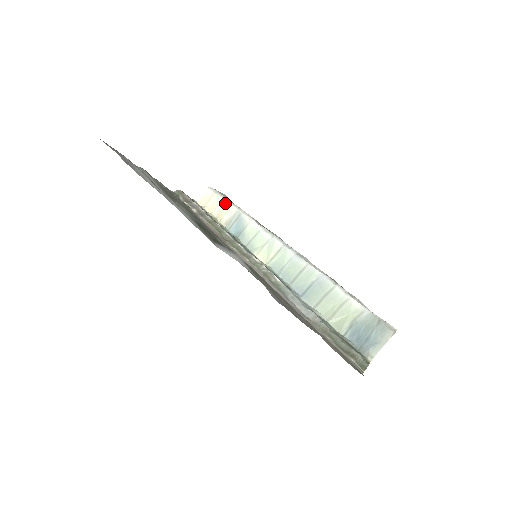
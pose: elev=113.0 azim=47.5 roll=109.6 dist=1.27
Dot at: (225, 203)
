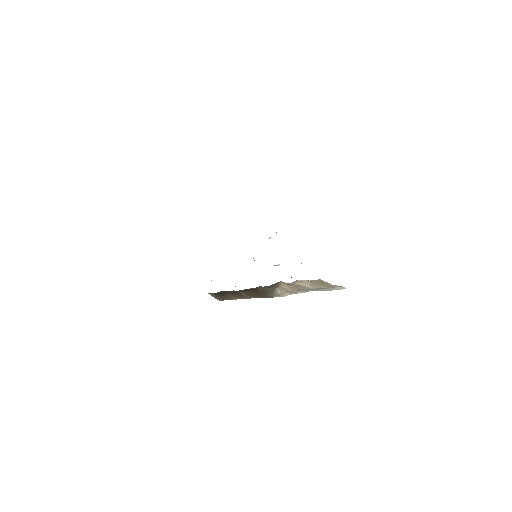
Dot at: occluded
